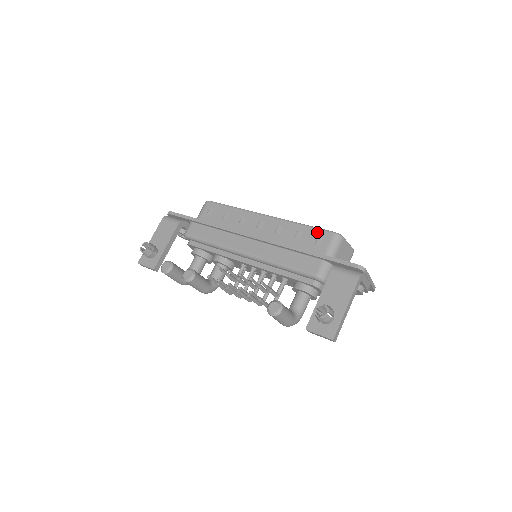
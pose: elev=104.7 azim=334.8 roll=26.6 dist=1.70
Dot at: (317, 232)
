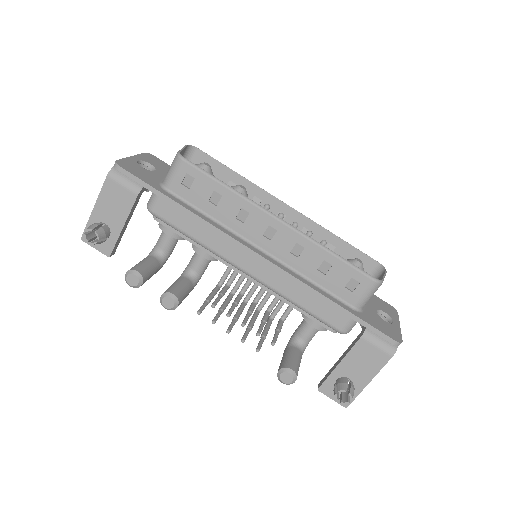
Dot at: (351, 272)
